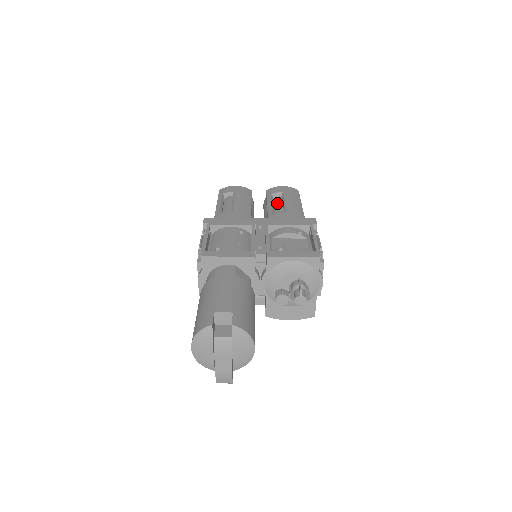
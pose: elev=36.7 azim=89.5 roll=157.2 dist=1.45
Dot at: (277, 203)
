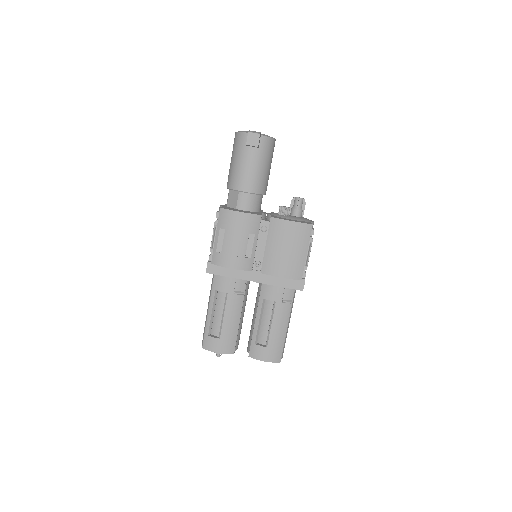
Dot at: occluded
